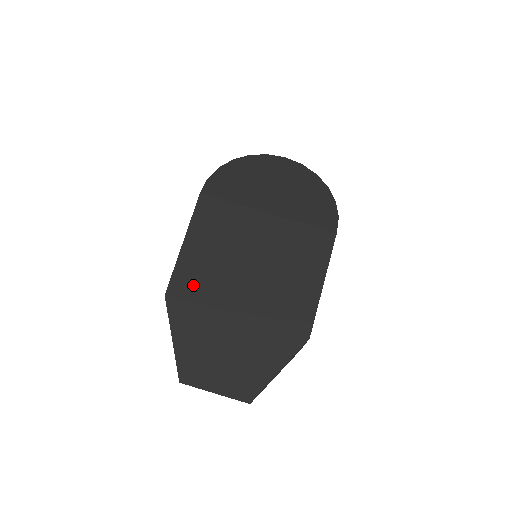
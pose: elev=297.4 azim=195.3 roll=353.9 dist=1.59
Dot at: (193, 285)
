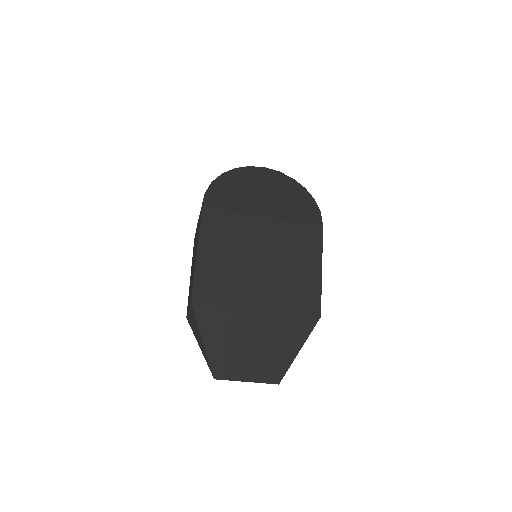
Dot at: (214, 288)
